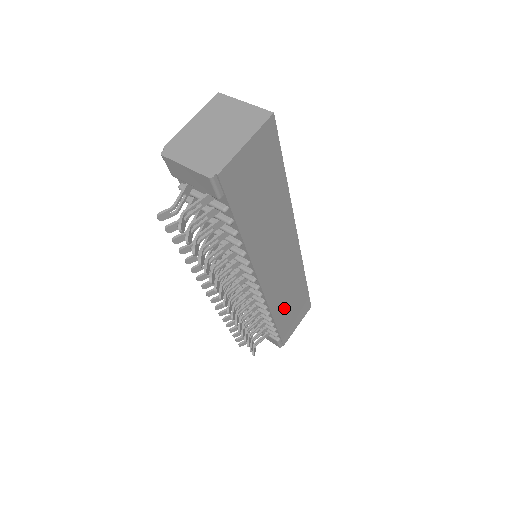
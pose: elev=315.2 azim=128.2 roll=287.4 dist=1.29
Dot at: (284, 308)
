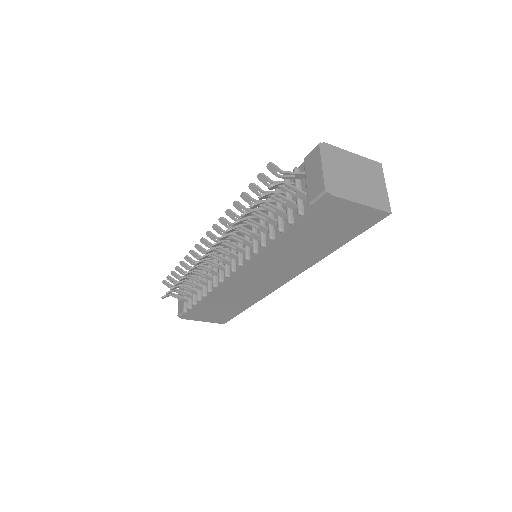
Dot at: (219, 301)
